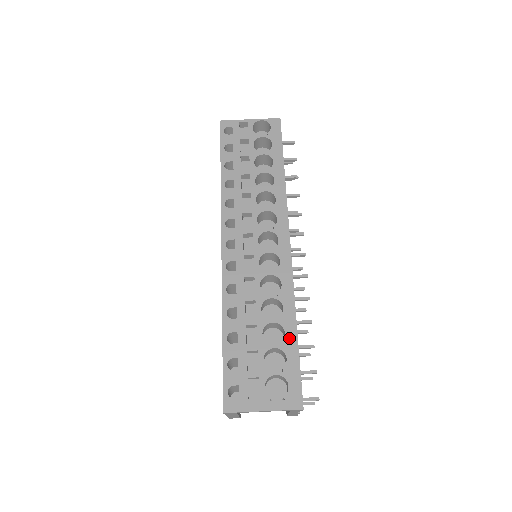
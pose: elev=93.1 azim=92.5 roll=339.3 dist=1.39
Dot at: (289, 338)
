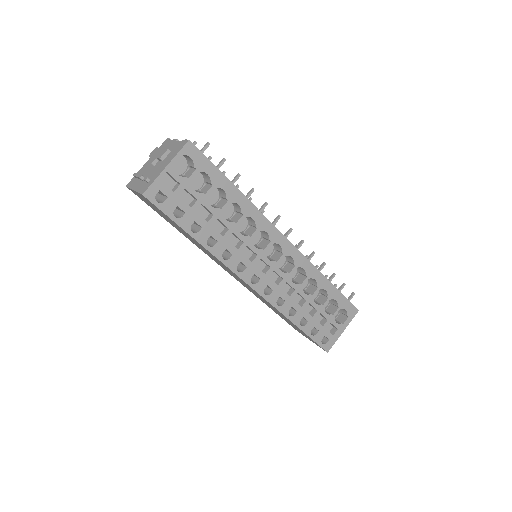
Dot at: (330, 290)
